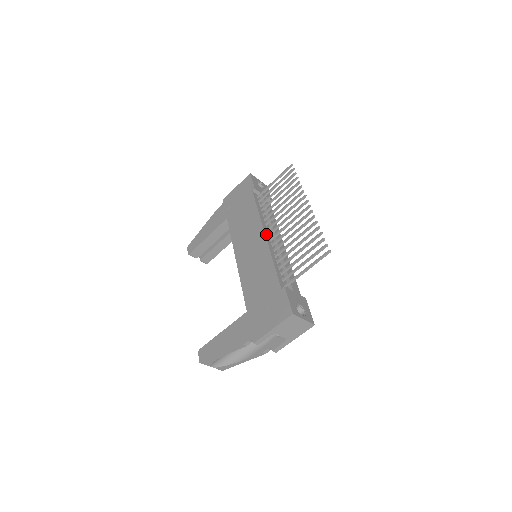
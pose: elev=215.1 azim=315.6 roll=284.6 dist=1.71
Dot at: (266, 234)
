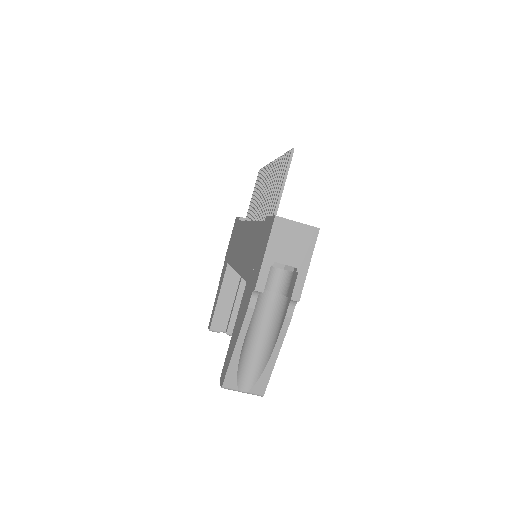
Dot at: occluded
